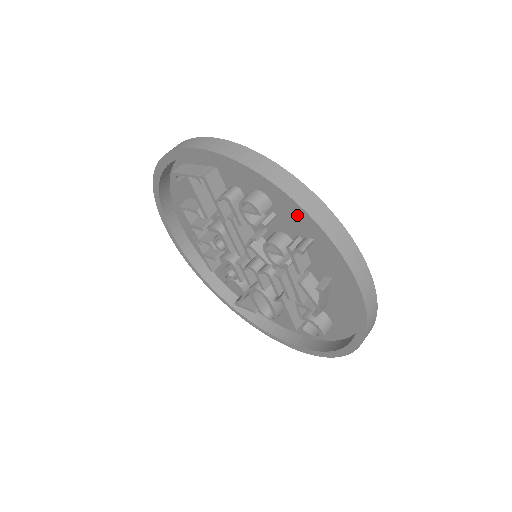
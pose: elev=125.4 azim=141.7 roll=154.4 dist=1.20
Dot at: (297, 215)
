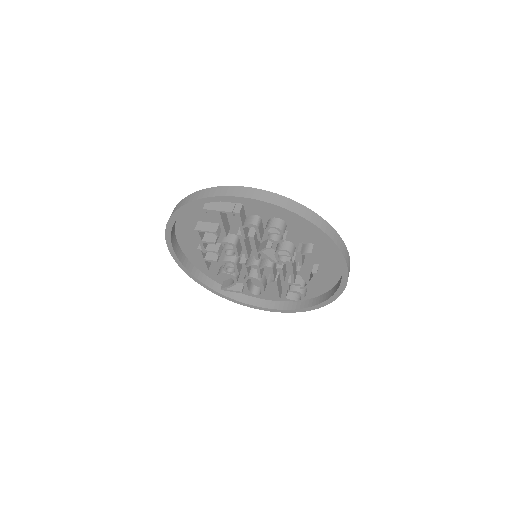
Dot at: (306, 231)
